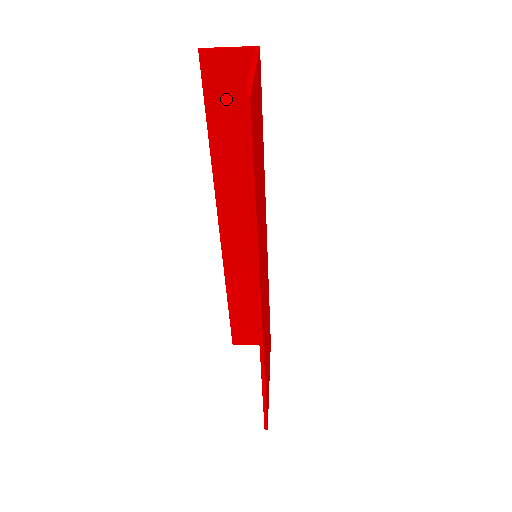
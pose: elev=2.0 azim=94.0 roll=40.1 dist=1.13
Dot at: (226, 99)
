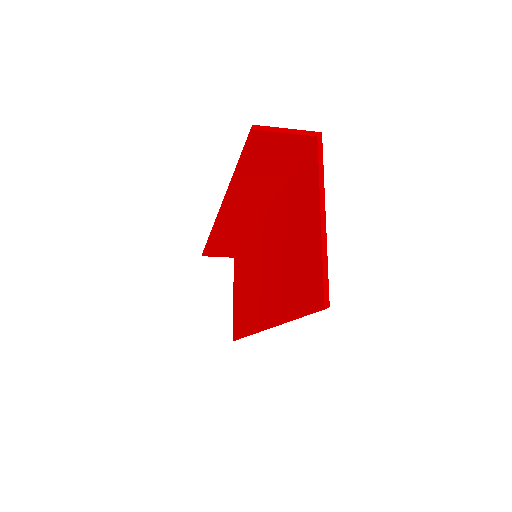
Dot at: (266, 159)
